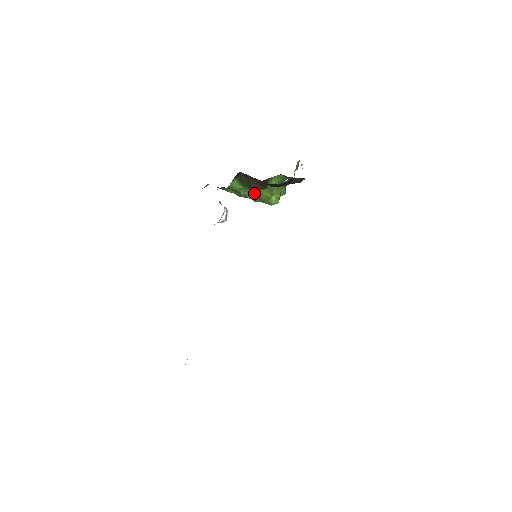
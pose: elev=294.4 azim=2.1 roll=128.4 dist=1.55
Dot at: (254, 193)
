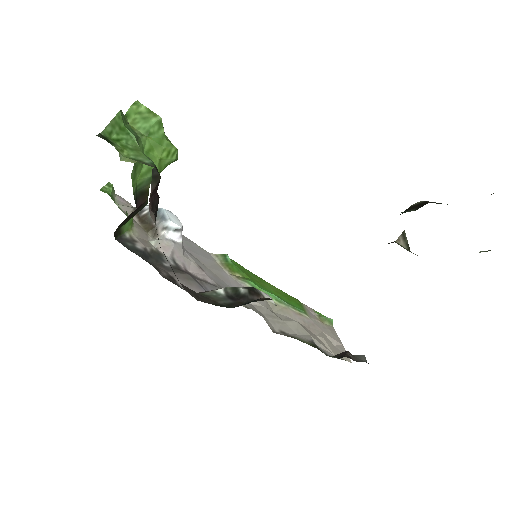
Dot at: occluded
